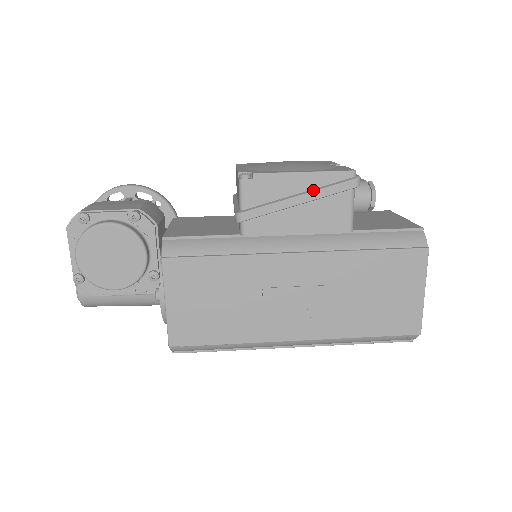
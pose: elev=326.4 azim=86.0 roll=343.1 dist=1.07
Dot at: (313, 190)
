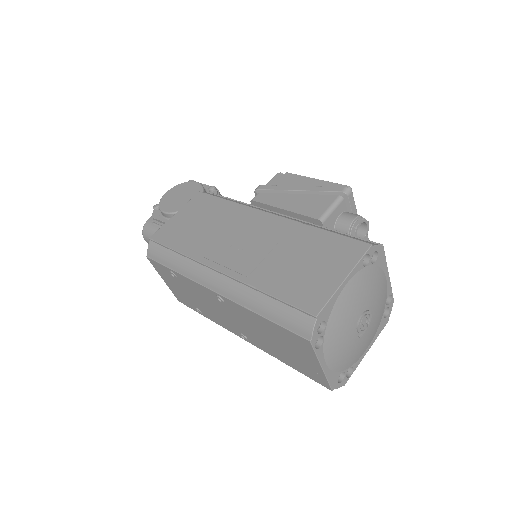
Dot at: (313, 187)
